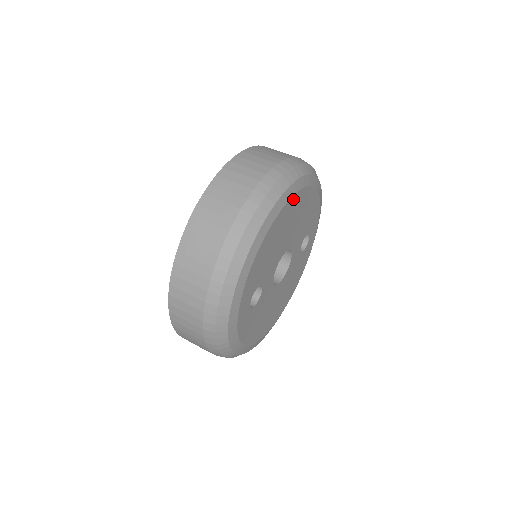
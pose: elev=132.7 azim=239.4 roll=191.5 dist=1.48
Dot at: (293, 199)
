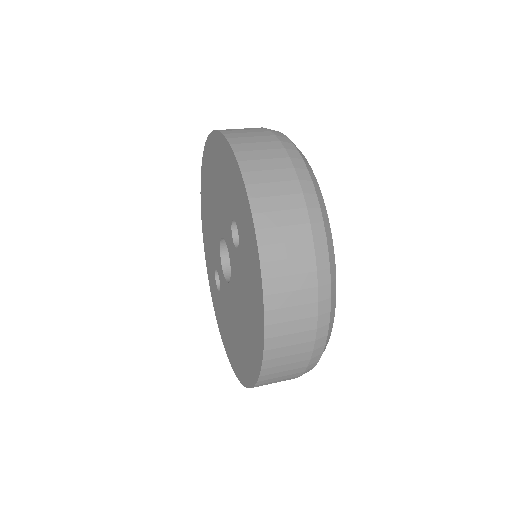
Dot at: occluded
